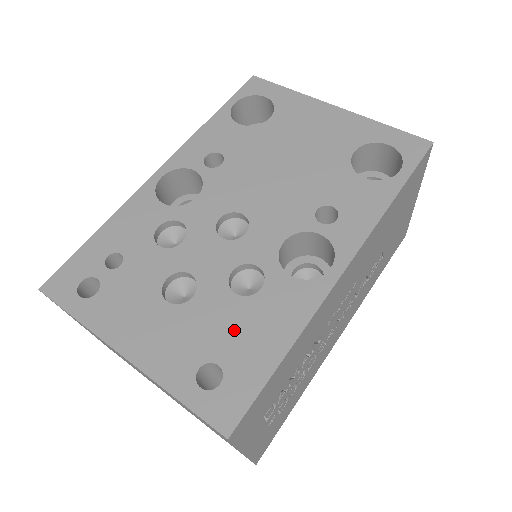
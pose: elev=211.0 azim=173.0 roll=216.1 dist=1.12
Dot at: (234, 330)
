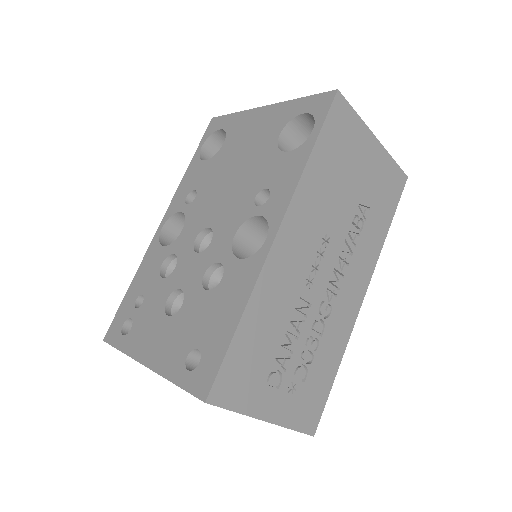
Dot at: (206, 318)
